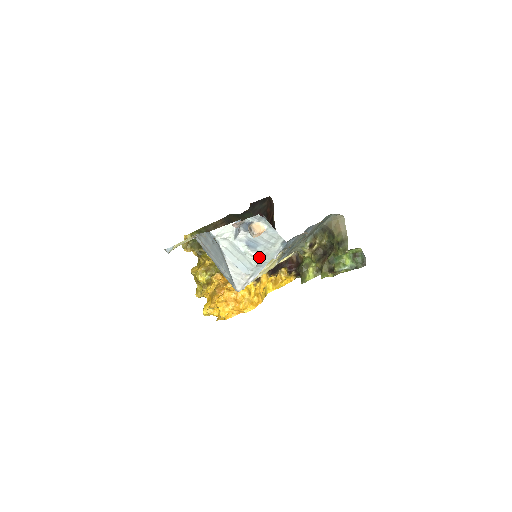
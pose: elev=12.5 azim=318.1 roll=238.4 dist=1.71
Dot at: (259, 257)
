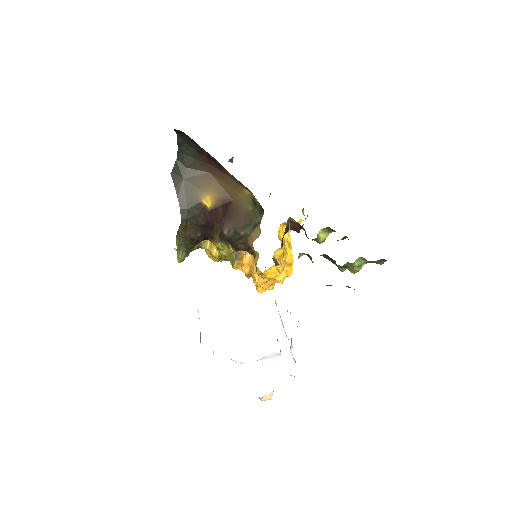
Dot at: (278, 354)
